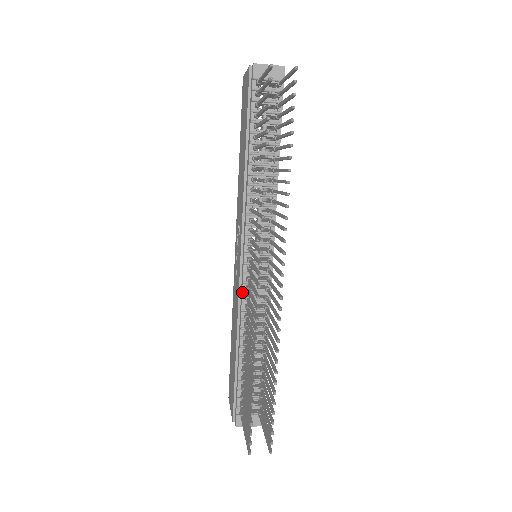
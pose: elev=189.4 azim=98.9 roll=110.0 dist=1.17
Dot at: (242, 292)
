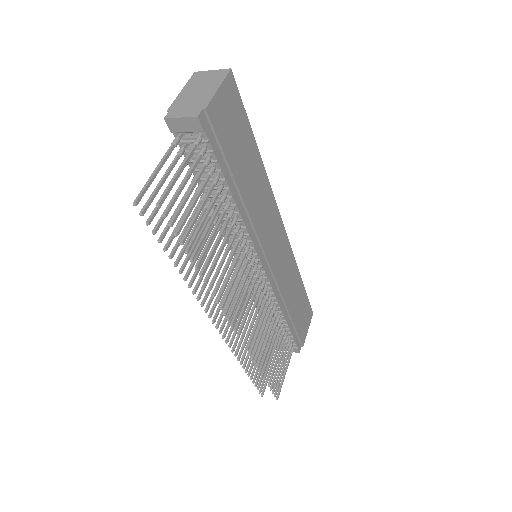
Dot at: occluded
